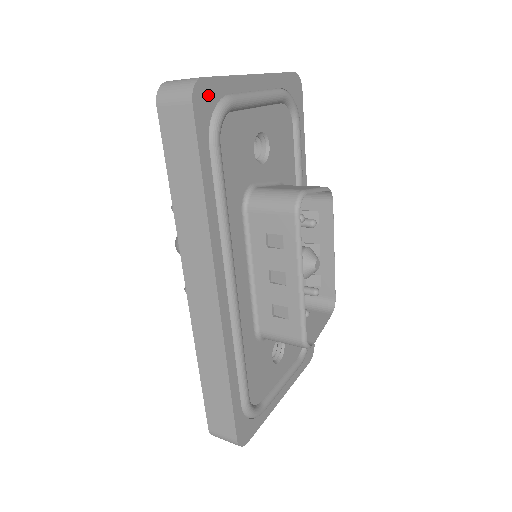
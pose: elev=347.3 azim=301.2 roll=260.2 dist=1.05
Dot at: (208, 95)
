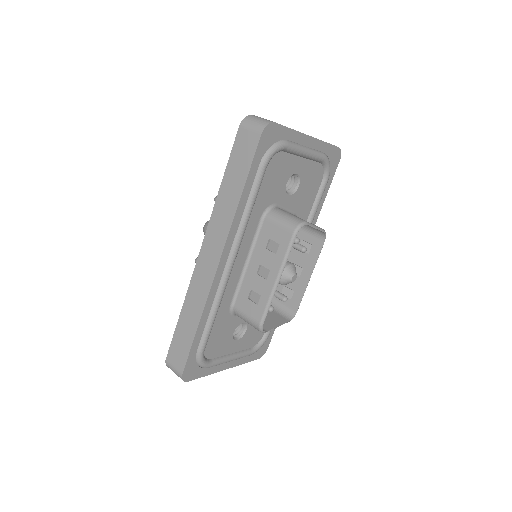
Dot at: (273, 134)
